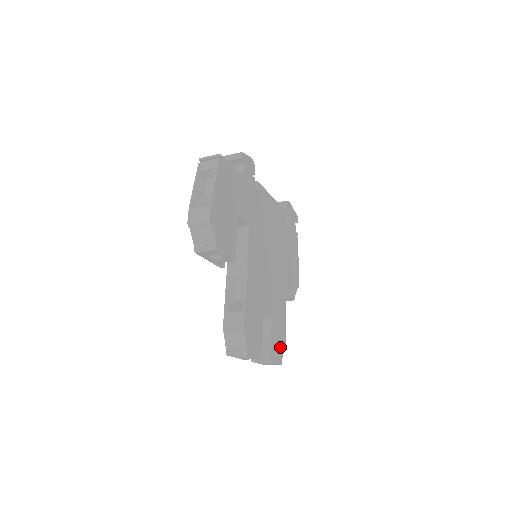
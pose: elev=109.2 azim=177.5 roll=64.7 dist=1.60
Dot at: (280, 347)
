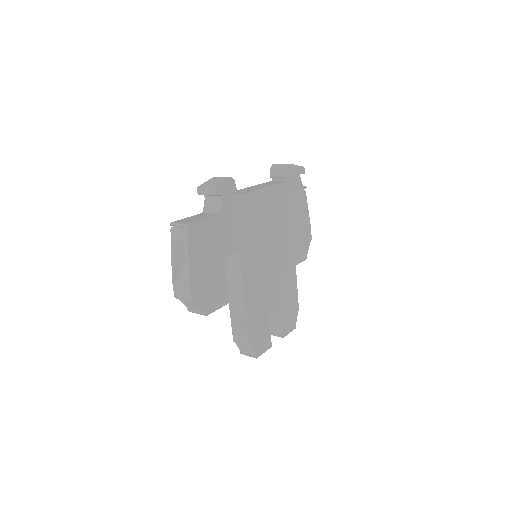
Dot at: (293, 316)
